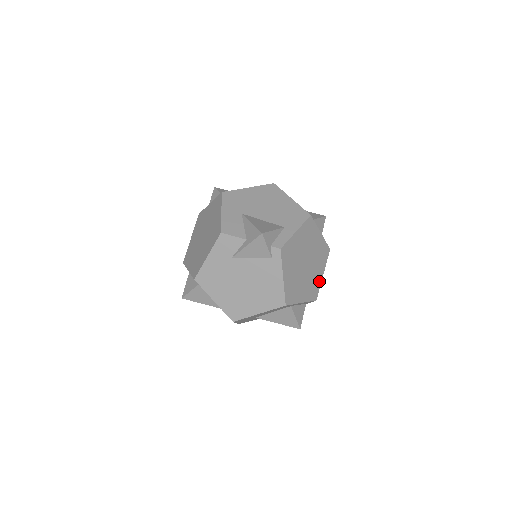
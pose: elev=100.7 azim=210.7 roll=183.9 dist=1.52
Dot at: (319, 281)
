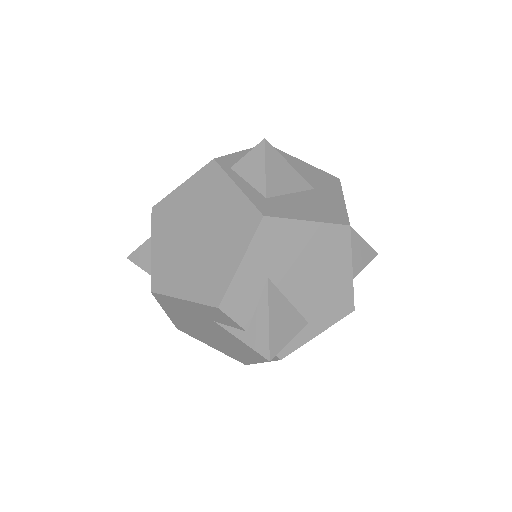
Dot at: occluded
